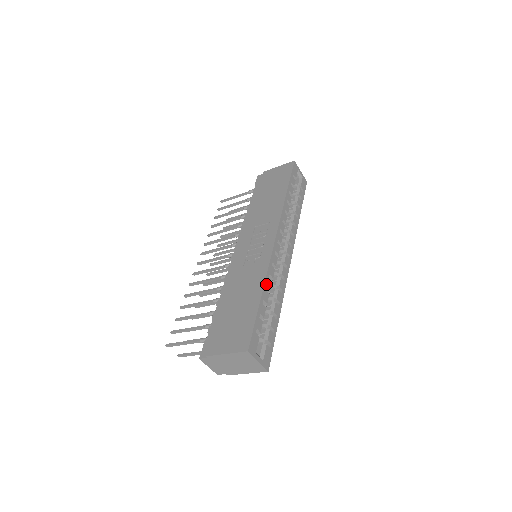
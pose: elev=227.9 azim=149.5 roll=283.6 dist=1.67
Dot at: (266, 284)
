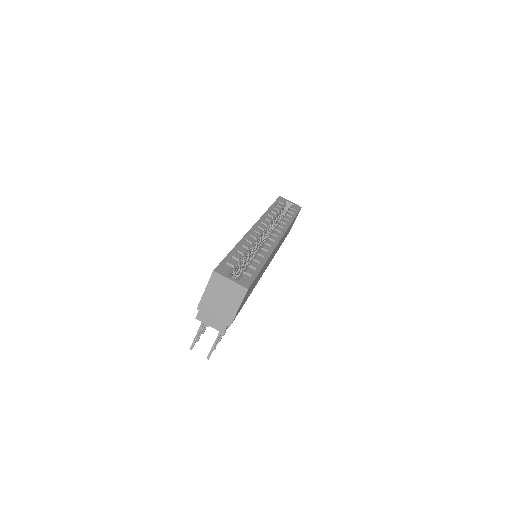
Dot at: (241, 243)
